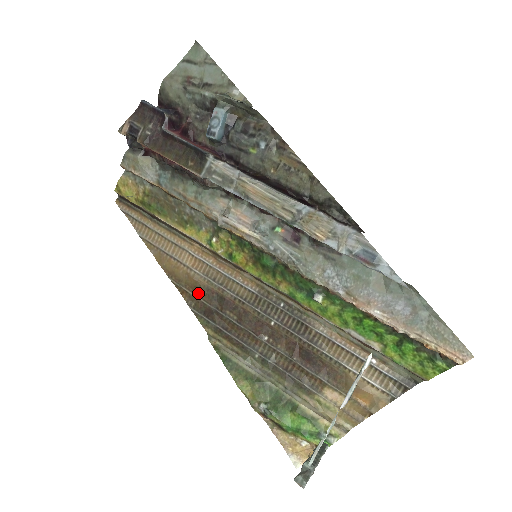
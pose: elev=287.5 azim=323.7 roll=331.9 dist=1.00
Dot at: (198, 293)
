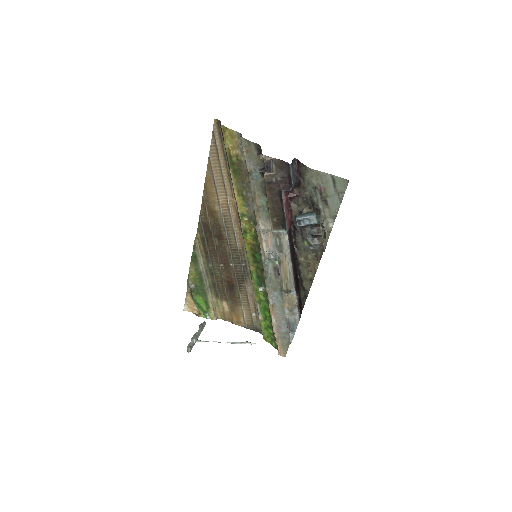
Dot at: (211, 216)
